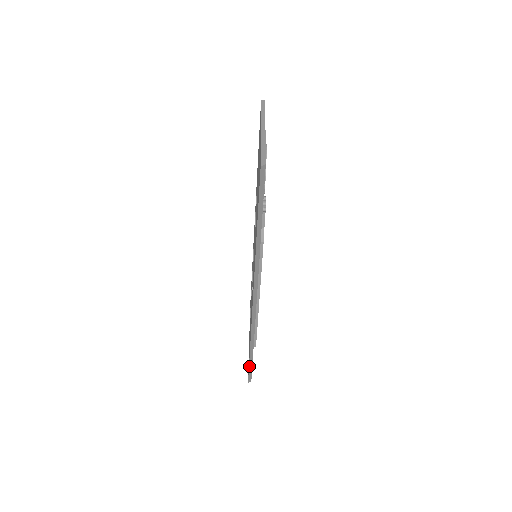
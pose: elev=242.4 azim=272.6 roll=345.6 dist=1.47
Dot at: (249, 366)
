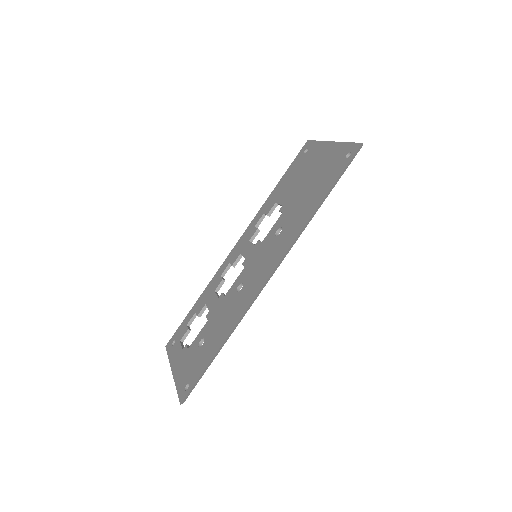
Dot at: (201, 374)
